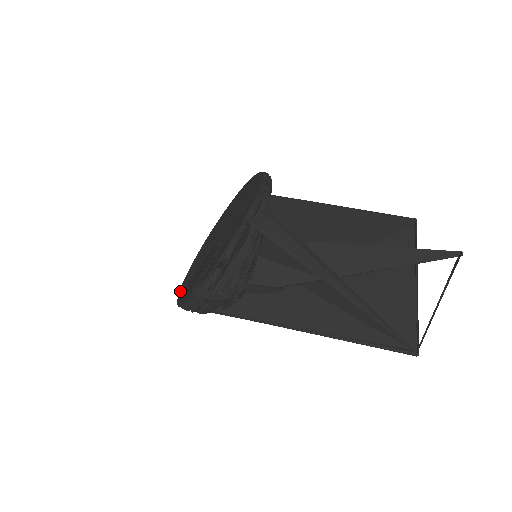
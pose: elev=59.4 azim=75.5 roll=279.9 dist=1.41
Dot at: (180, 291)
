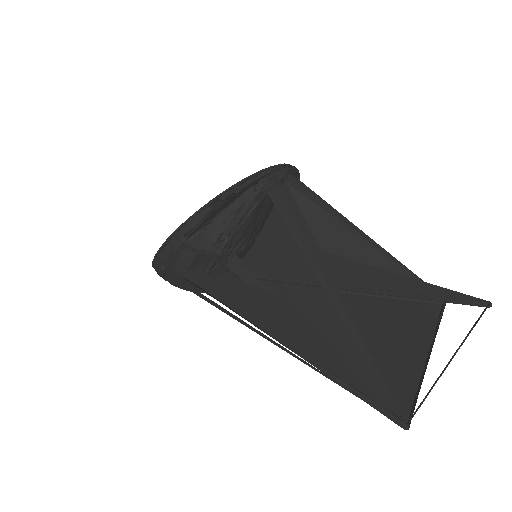
Dot at: occluded
